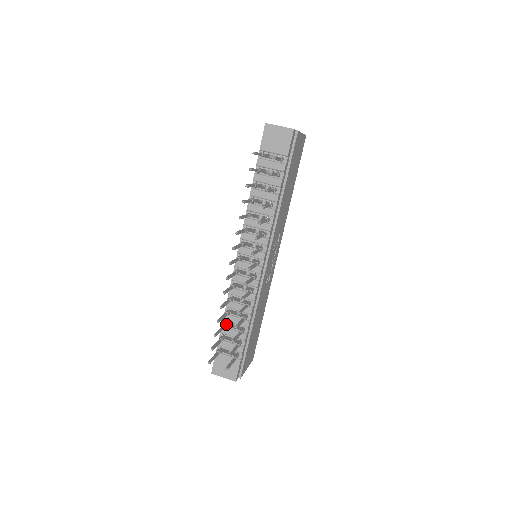
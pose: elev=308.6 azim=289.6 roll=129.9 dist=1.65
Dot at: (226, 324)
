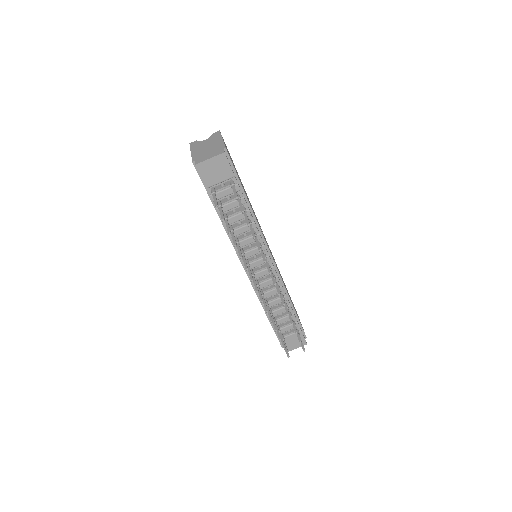
Dot at: (275, 320)
